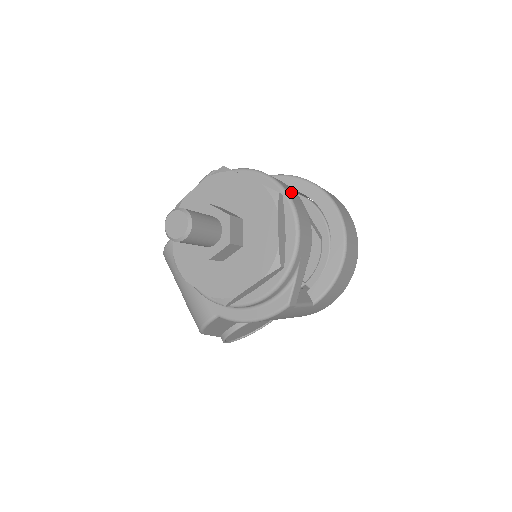
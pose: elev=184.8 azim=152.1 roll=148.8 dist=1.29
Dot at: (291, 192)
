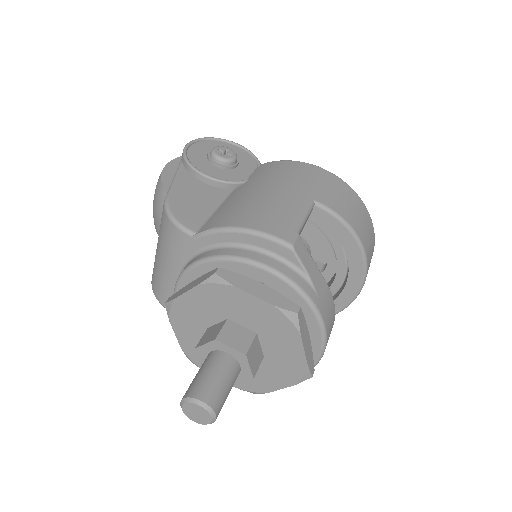
Dot at: occluded
